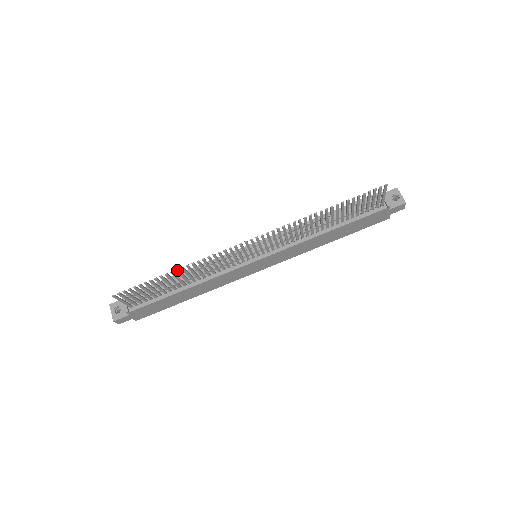
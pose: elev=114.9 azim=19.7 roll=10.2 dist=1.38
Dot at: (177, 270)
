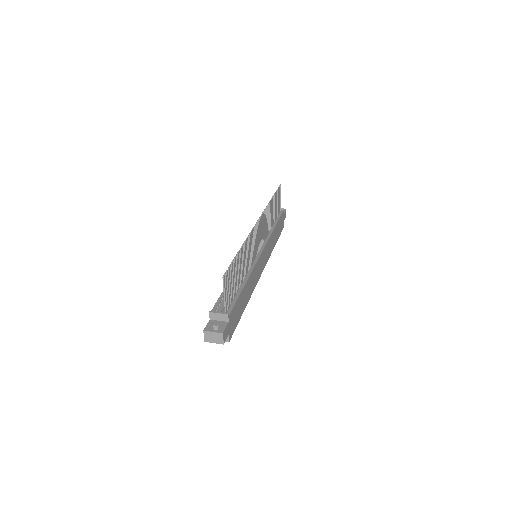
Dot at: (242, 247)
